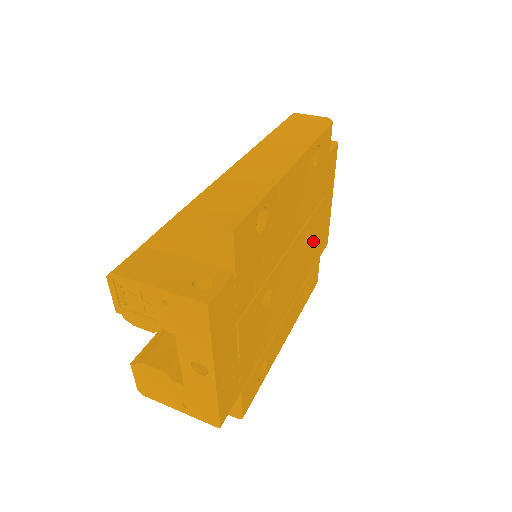
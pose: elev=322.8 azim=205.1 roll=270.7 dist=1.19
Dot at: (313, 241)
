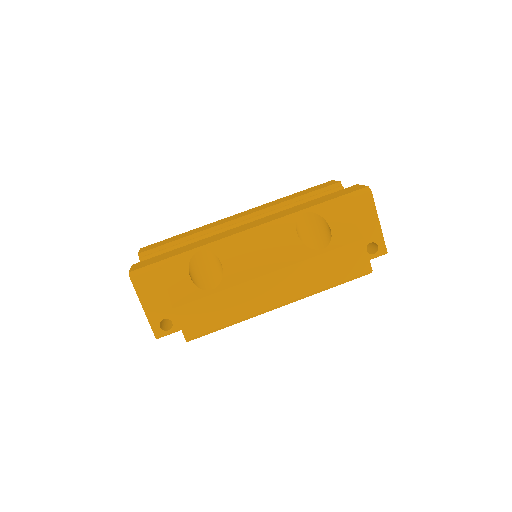
Dot at: occluded
